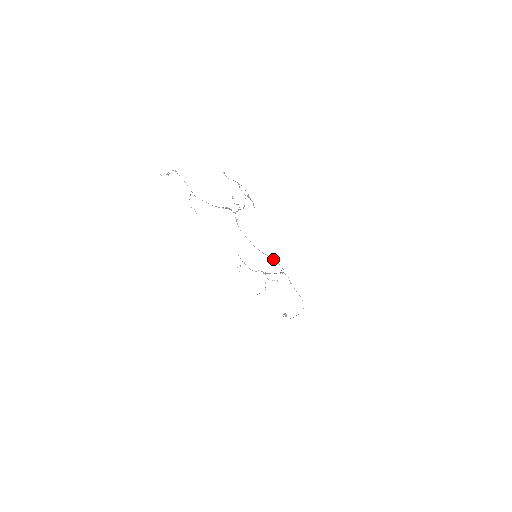
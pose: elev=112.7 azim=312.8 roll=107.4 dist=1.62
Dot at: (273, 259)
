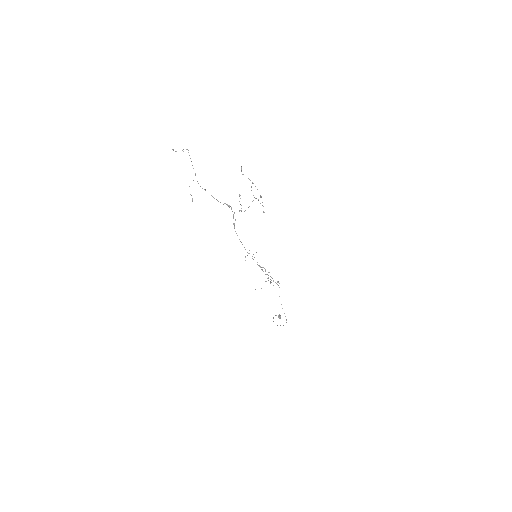
Dot at: (262, 269)
